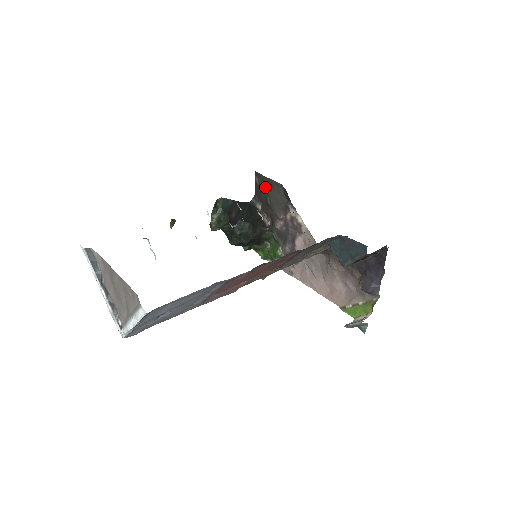
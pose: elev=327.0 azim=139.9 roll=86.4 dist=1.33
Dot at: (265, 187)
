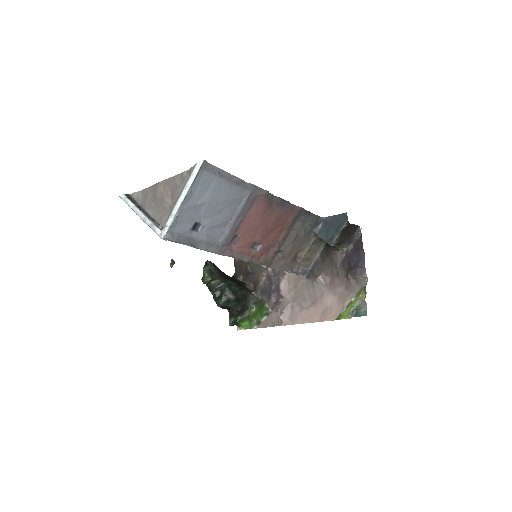
Dot at: occluded
